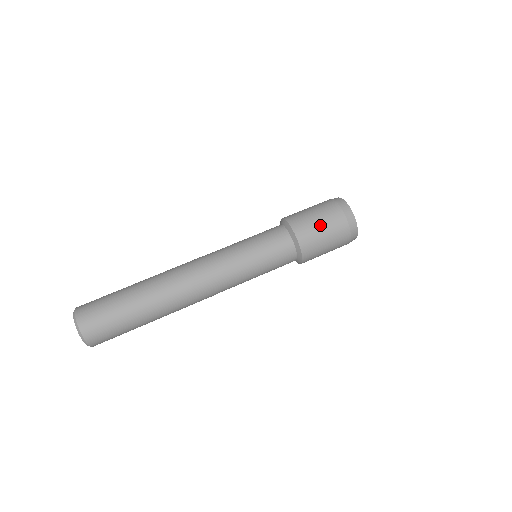
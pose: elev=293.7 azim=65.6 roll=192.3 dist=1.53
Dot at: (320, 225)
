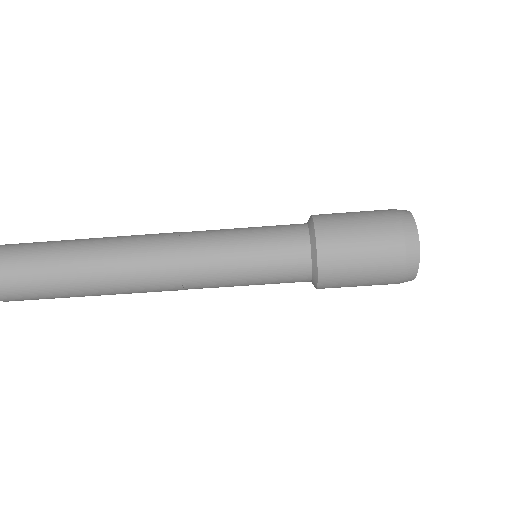
Dot at: occluded
